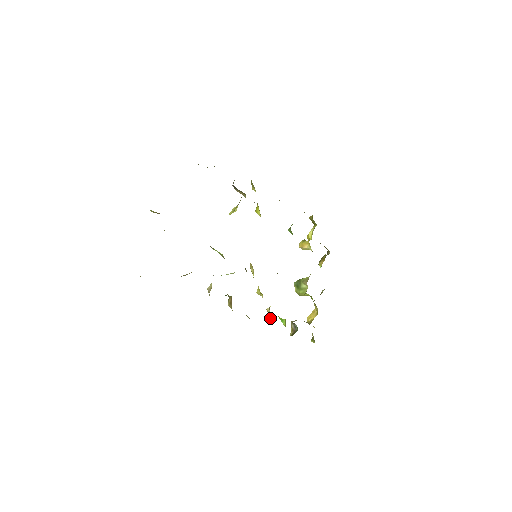
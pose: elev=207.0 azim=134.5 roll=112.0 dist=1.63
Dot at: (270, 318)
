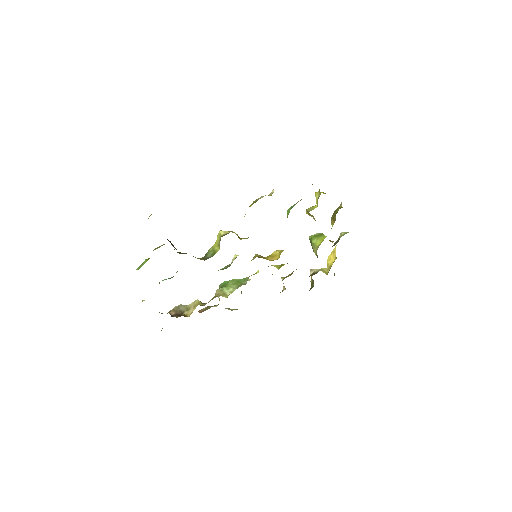
Dot at: (284, 289)
